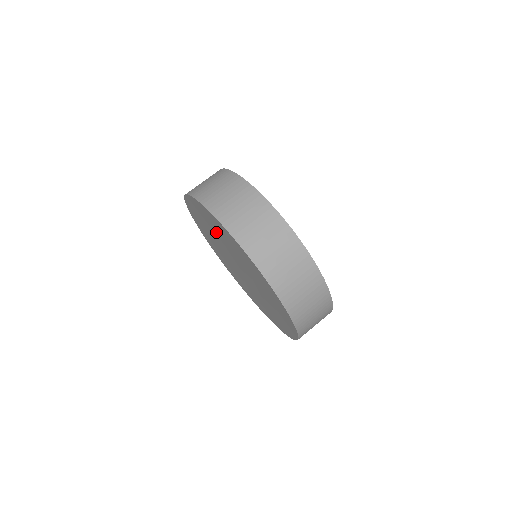
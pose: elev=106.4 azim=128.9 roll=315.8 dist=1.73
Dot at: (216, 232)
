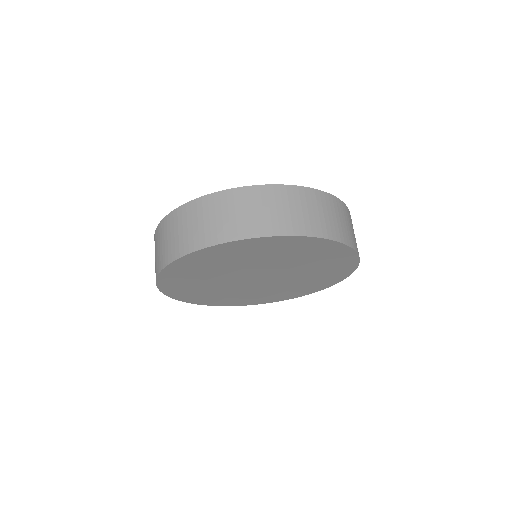
Dot at: (230, 264)
